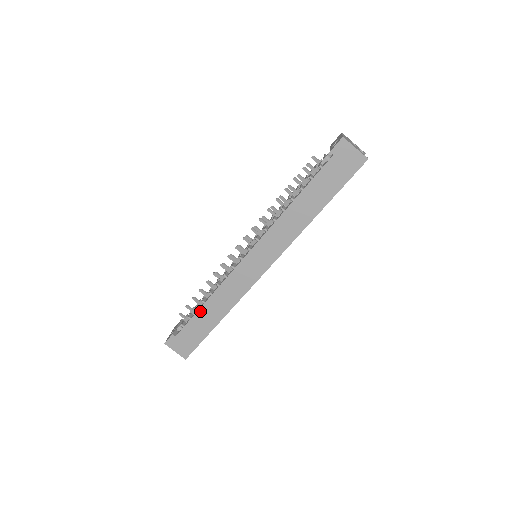
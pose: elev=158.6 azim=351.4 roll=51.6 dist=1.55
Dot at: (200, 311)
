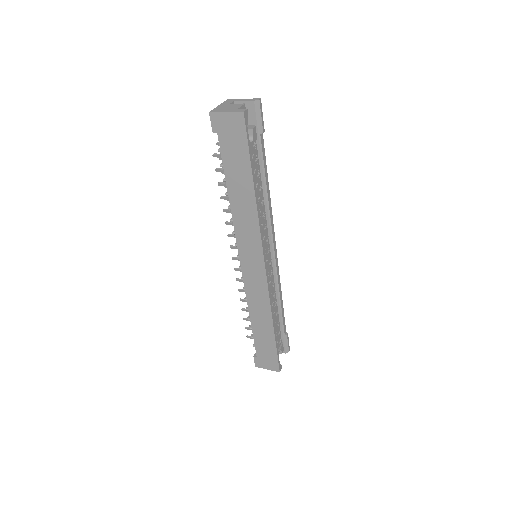
Dot at: (253, 328)
